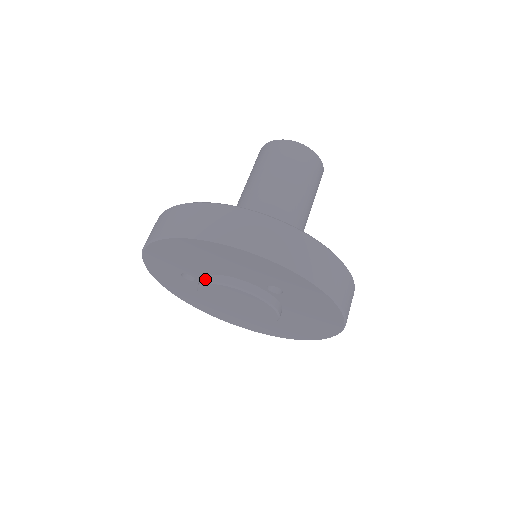
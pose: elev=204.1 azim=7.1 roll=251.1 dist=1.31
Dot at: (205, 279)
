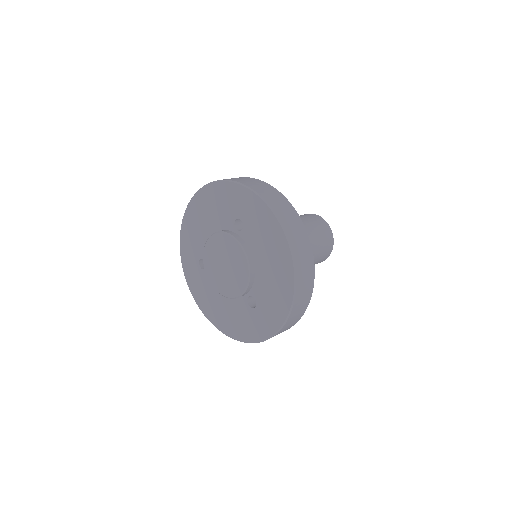
Dot at: occluded
